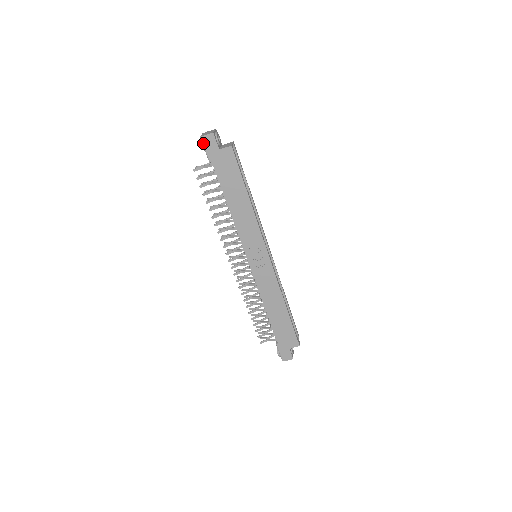
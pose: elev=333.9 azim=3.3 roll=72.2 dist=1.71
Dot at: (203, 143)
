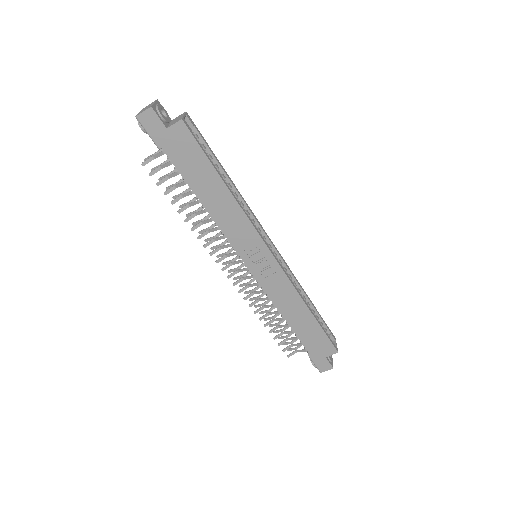
Dot at: (142, 125)
